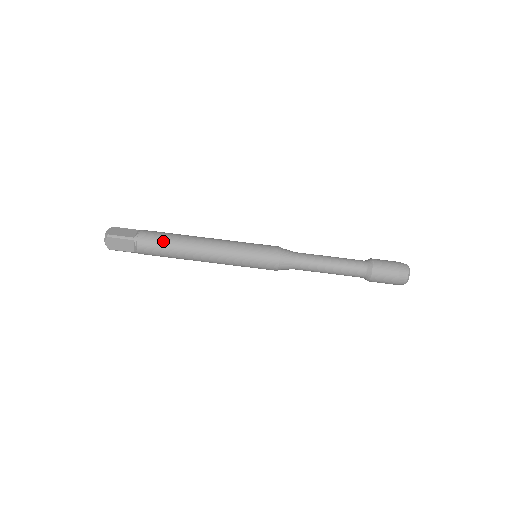
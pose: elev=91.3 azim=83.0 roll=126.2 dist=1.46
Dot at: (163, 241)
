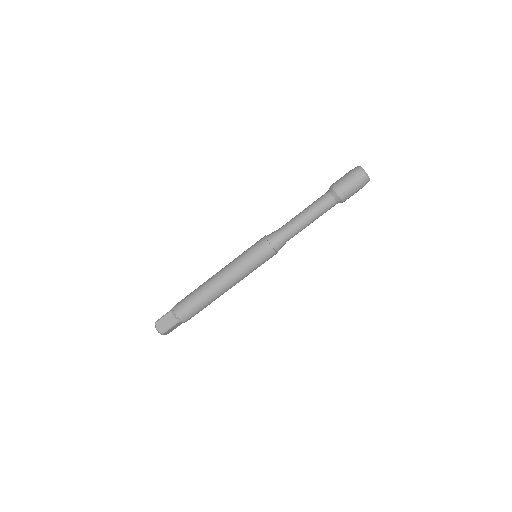
Dot at: (196, 307)
